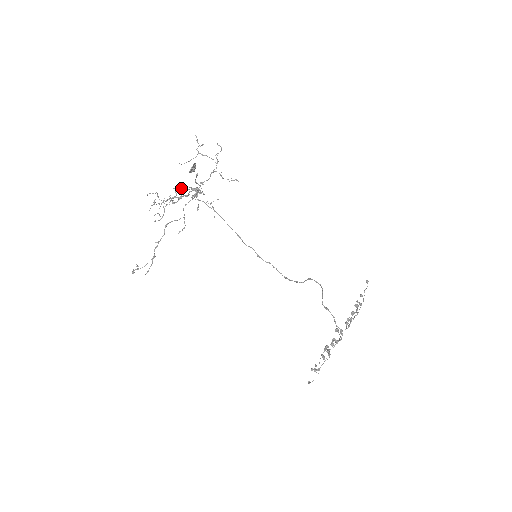
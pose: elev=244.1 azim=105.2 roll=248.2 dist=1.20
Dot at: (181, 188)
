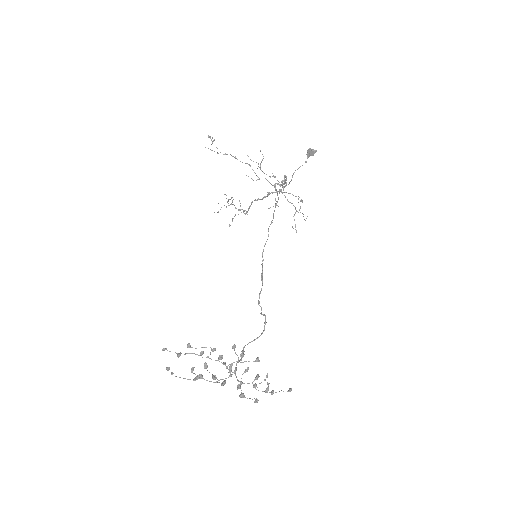
Dot at: occluded
